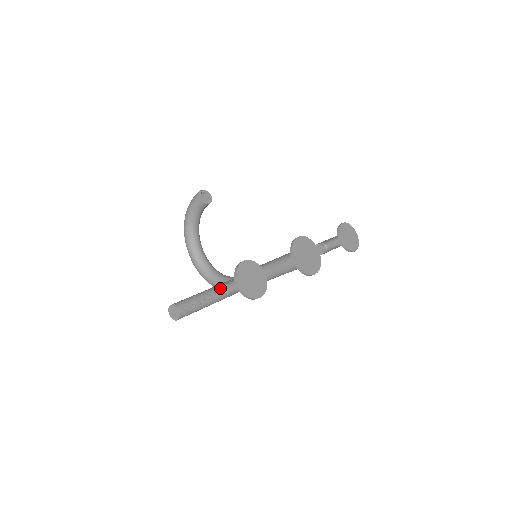
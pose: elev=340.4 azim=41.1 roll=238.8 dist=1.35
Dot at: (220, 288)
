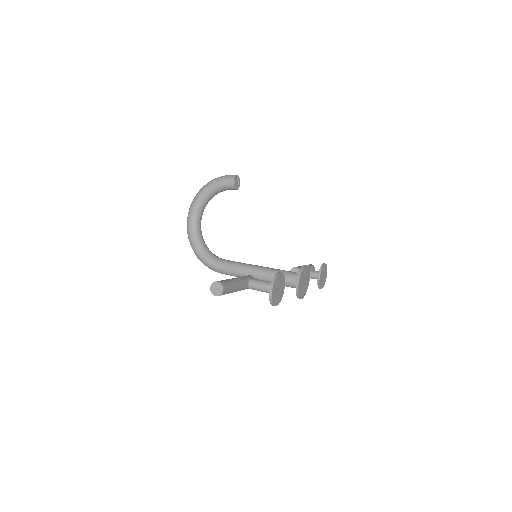
Dot at: (247, 281)
